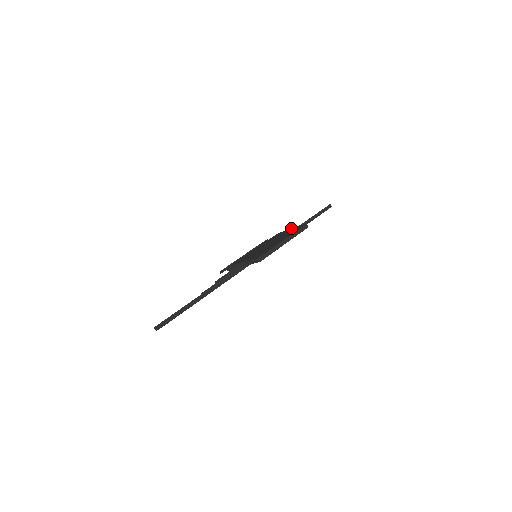
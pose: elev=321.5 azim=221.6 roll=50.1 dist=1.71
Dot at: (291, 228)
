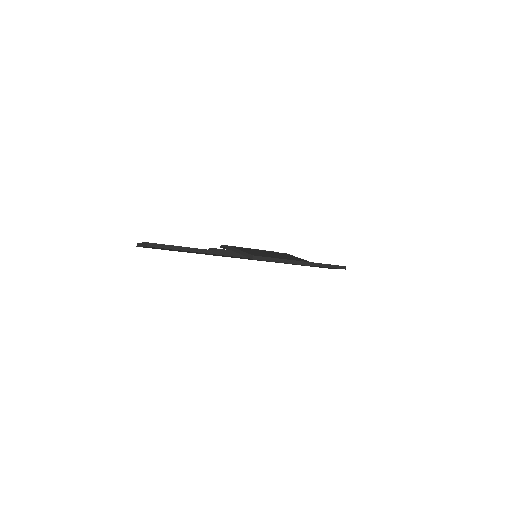
Dot at: occluded
